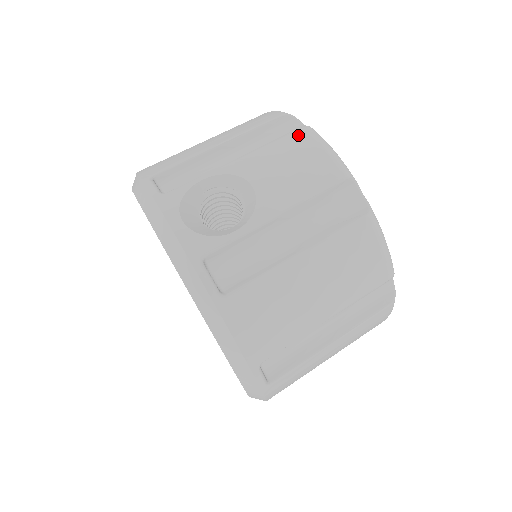
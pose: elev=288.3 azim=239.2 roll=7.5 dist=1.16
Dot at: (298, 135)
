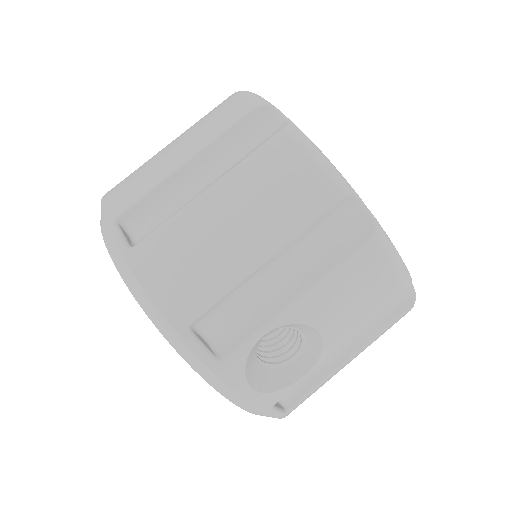
Dot at: (368, 253)
